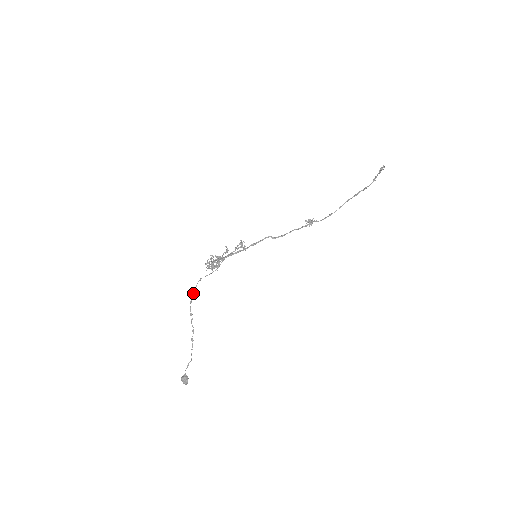
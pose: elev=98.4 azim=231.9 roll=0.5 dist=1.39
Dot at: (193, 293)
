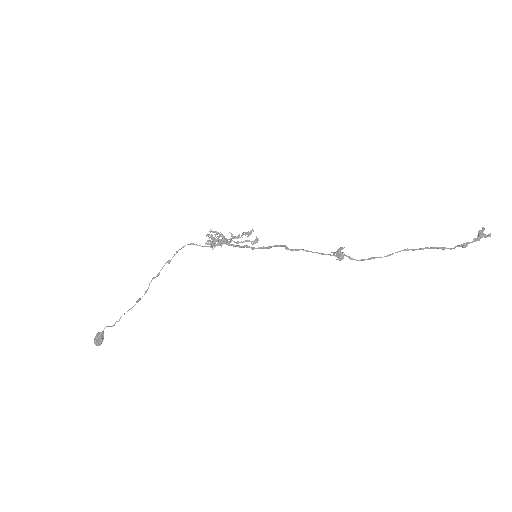
Dot at: (176, 253)
